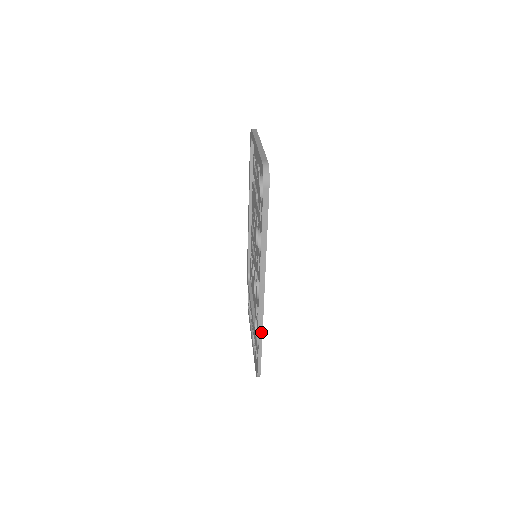
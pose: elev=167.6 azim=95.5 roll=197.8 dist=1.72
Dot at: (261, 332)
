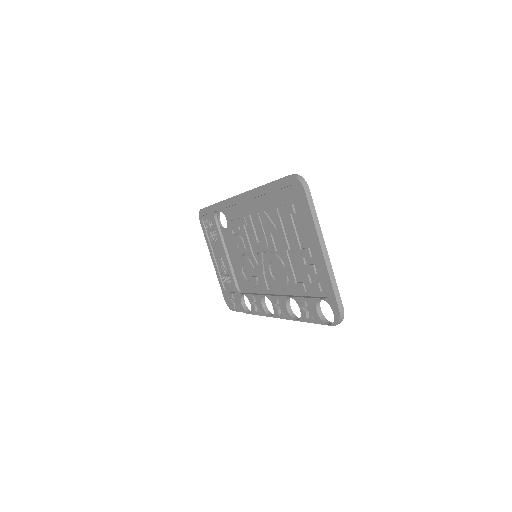
Dot at: occluded
